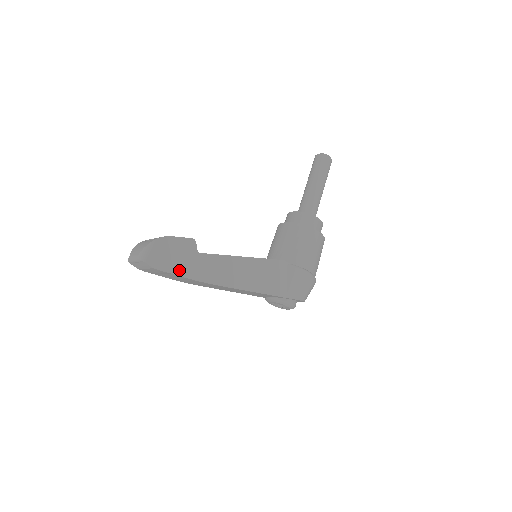
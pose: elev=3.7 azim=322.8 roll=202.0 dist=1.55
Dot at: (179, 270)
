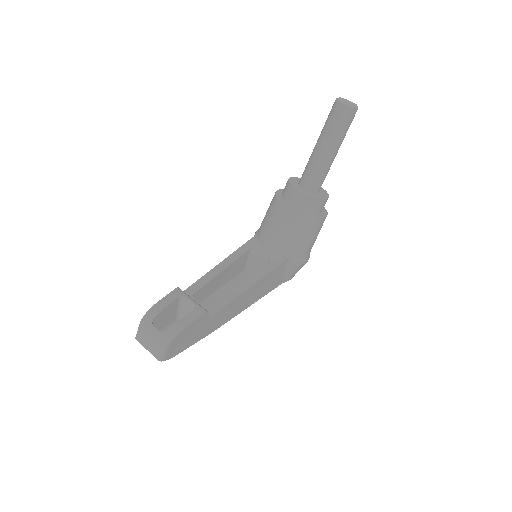
Dot at: (193, 341)
